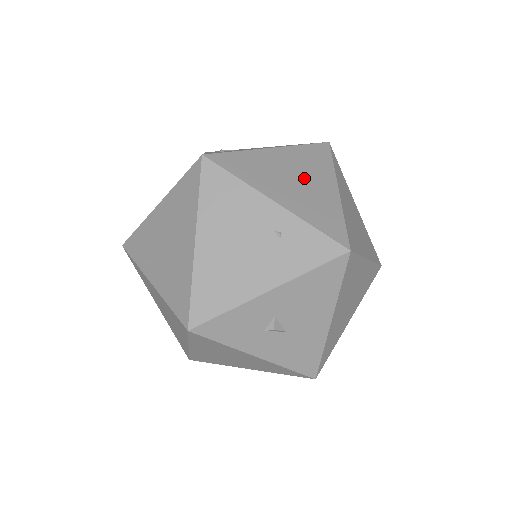
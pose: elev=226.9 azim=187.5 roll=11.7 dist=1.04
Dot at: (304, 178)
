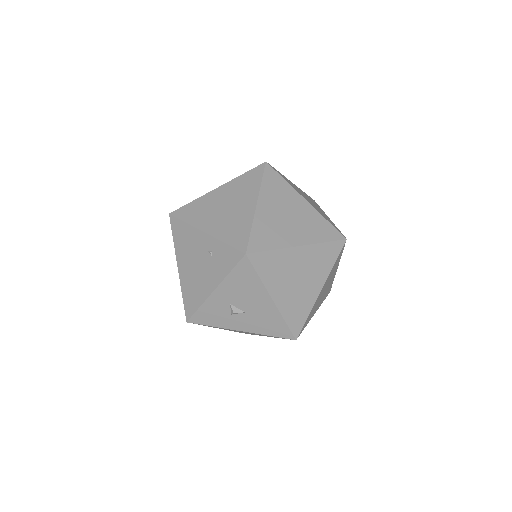
Dot at: (232, 205)
